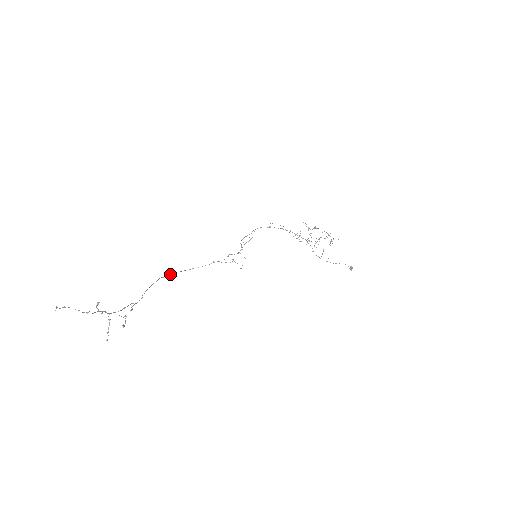
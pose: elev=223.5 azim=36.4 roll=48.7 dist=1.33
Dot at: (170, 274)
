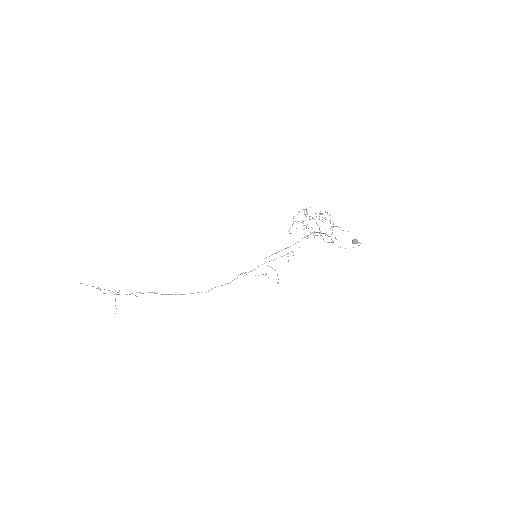
Dot at: (209, 290)
